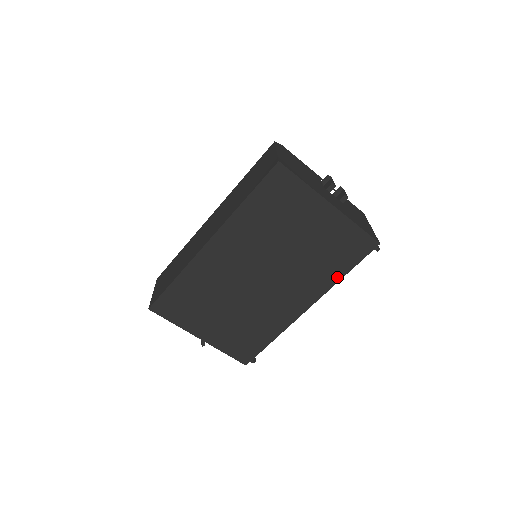
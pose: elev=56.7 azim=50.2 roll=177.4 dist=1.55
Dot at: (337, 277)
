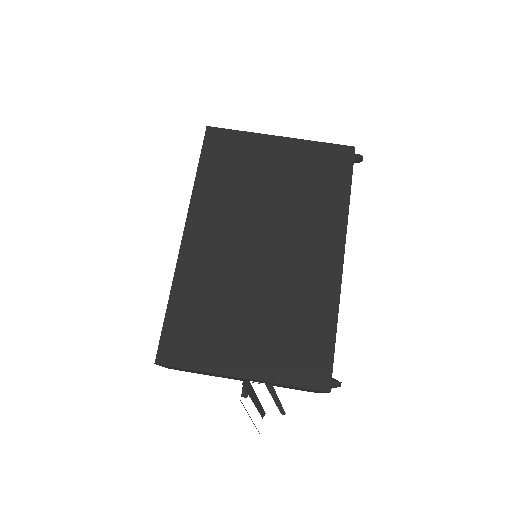
Dot at: (343, 202)
